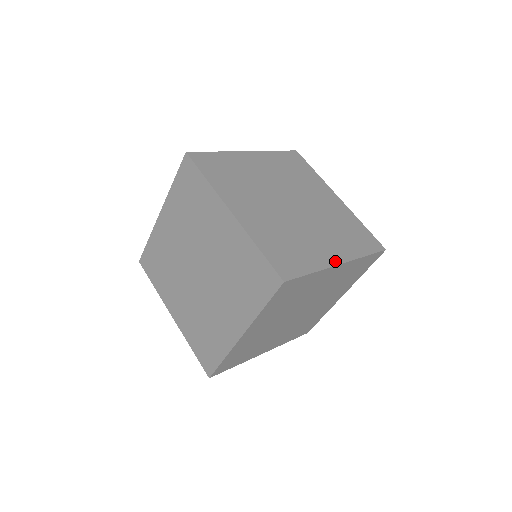
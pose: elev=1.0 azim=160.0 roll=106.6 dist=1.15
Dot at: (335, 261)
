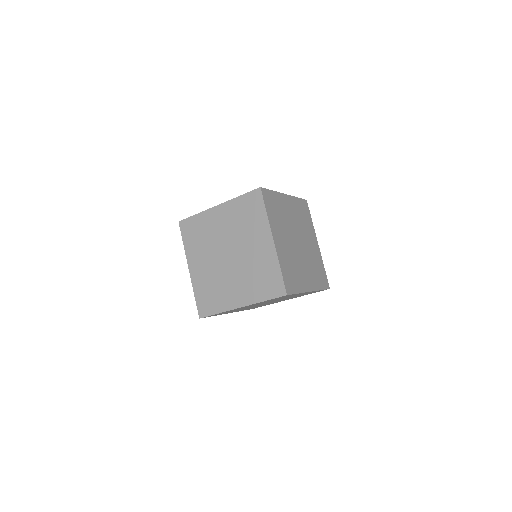
Dot at: (308, 289)
